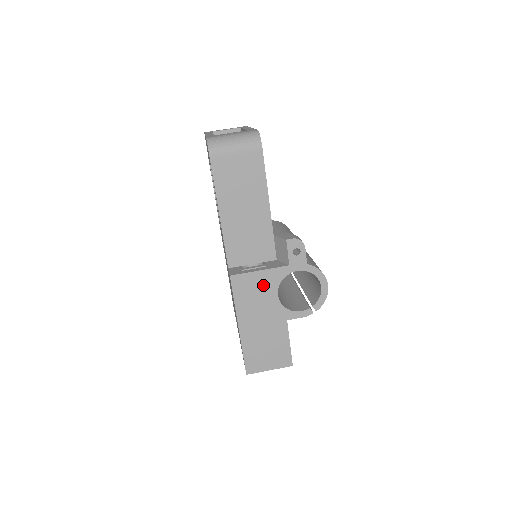
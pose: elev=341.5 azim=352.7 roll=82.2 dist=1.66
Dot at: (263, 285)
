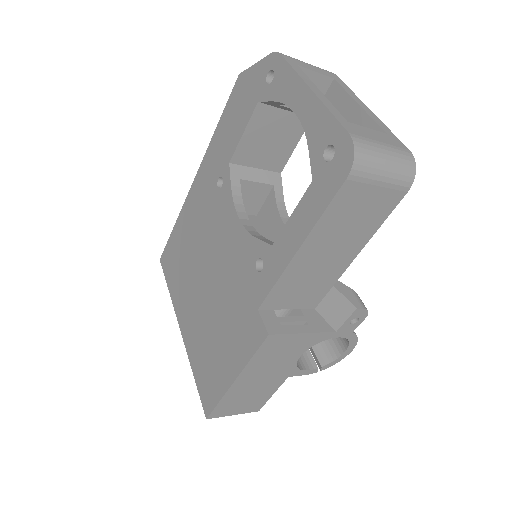
Dot at: (295, 346)
